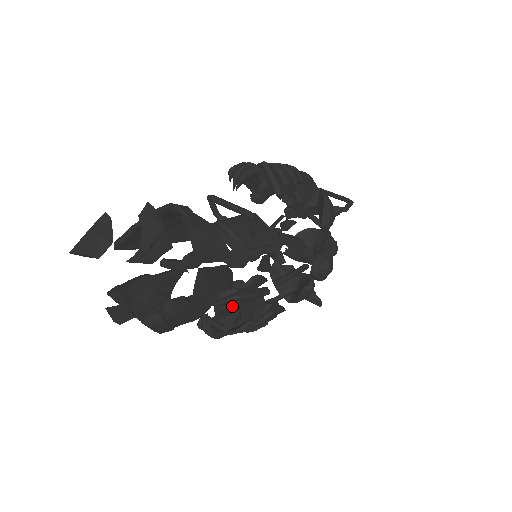
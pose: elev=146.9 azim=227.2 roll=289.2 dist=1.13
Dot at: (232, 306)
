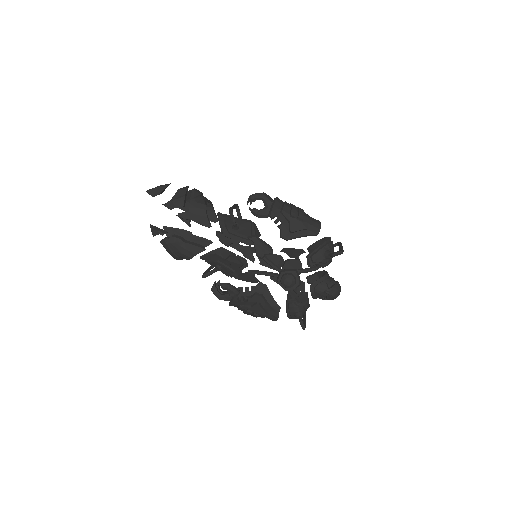
Dot at: (216, 268)
